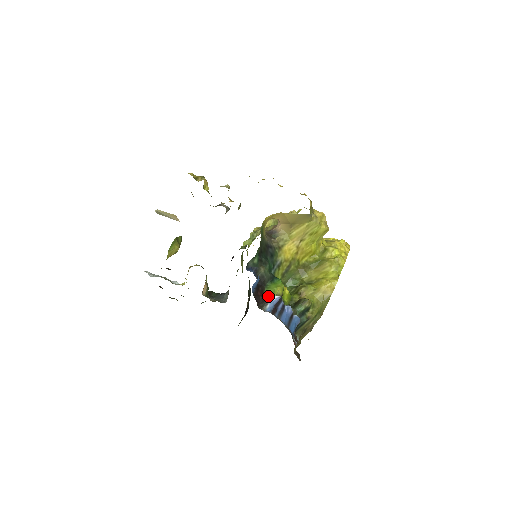
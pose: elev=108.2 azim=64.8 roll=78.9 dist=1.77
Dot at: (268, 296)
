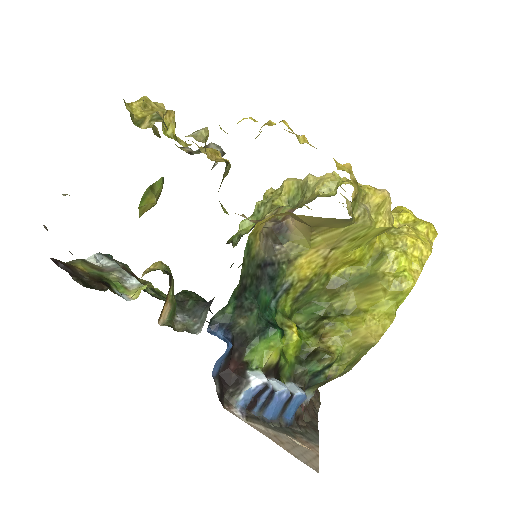
Dot at: (246, 373)
